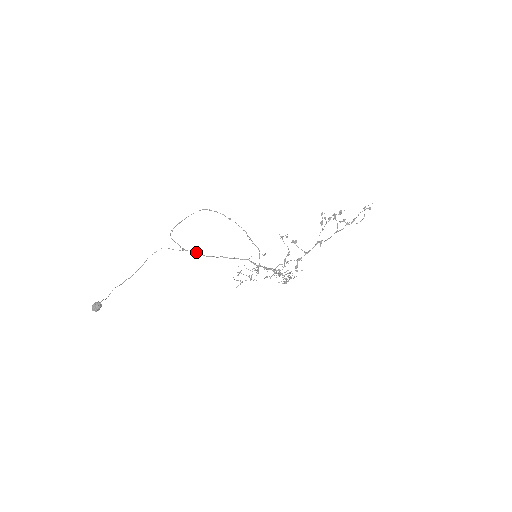
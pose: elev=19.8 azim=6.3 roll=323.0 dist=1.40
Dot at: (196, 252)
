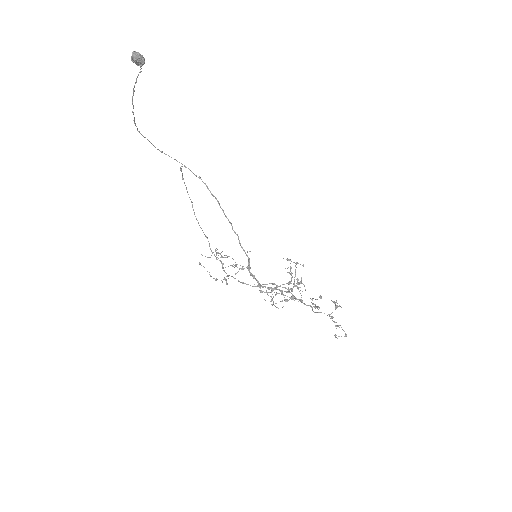
Dot at: occluded
